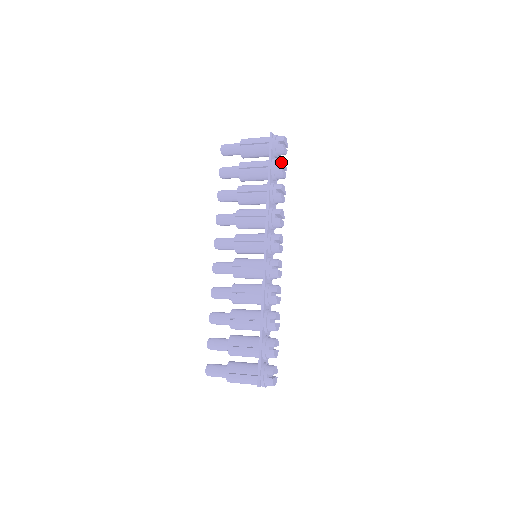
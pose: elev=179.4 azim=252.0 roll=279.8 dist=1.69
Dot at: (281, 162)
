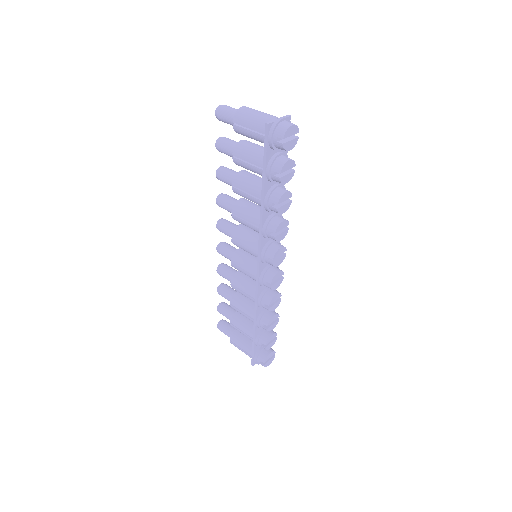
Dot at: (279, 168)
